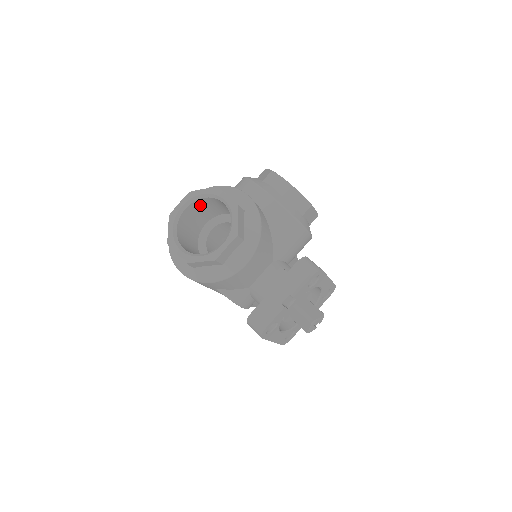
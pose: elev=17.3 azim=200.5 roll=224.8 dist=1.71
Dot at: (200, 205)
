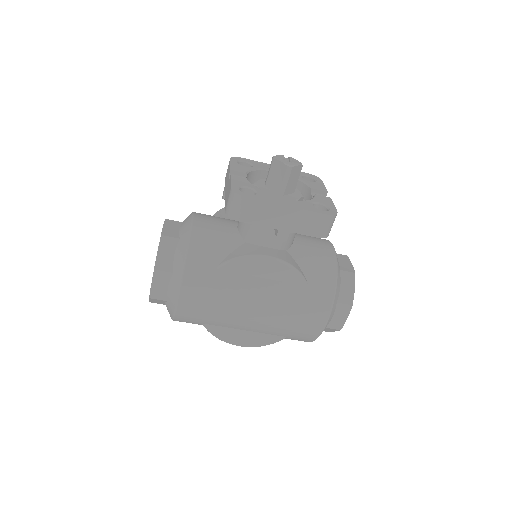
Dot at: occluded
